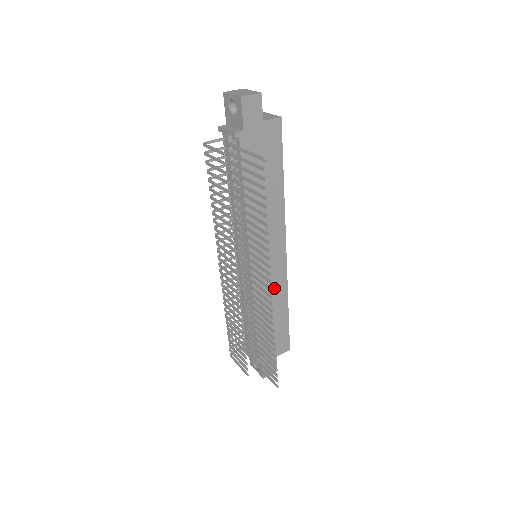
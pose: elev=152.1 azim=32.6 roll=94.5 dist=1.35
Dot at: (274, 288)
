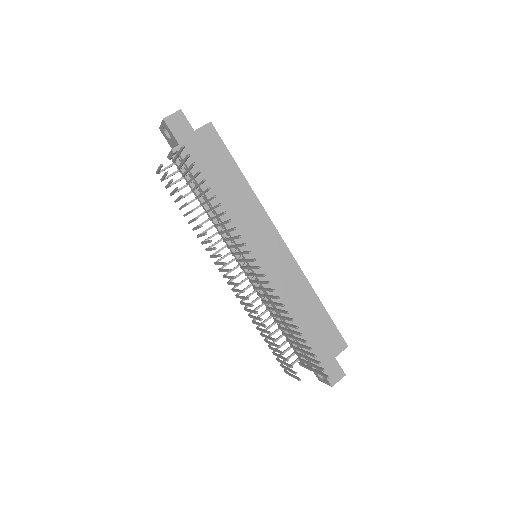
Dot at: (290, 281)
